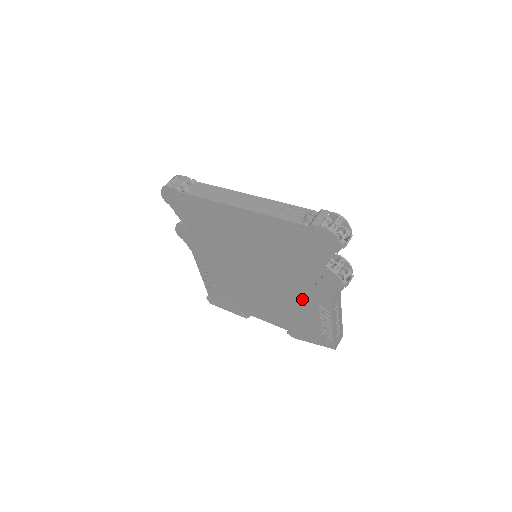
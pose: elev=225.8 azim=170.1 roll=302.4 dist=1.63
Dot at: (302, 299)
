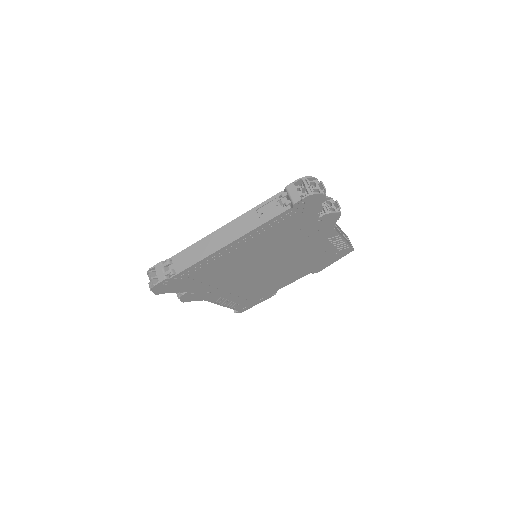
Dot at: (313, 247)
